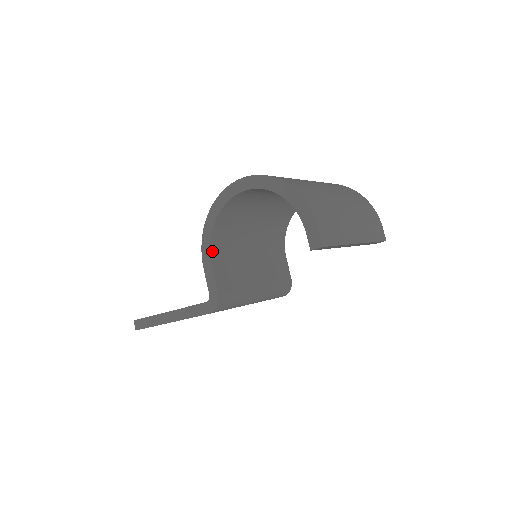
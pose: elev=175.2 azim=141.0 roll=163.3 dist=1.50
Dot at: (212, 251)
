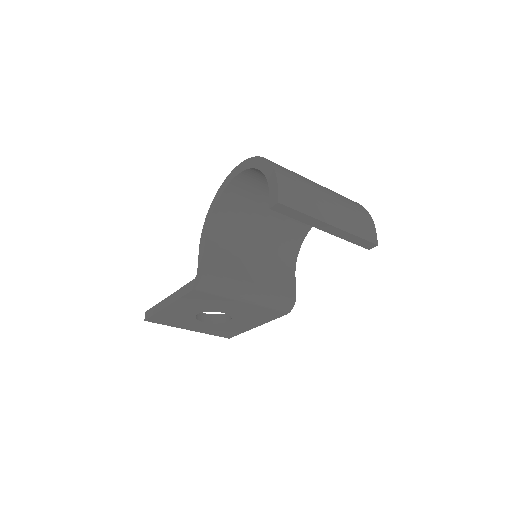
Dot at: (209, 234)
